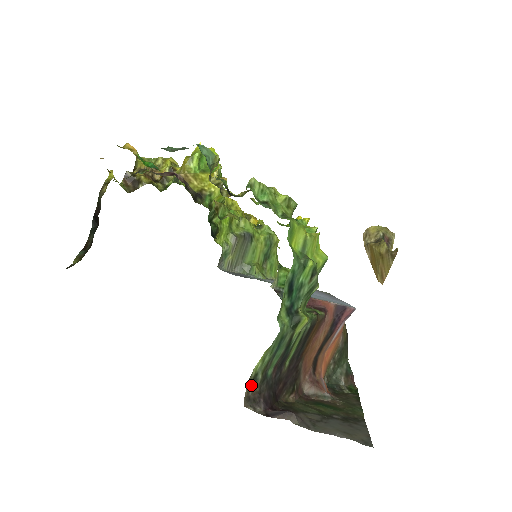
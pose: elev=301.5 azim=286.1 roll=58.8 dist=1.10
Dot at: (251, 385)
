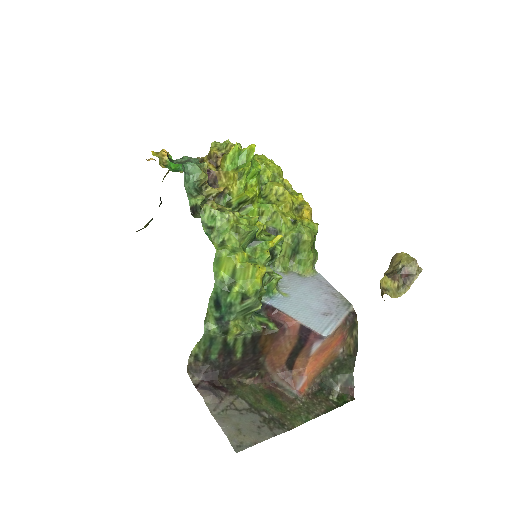
Dot at: (193, 360)
